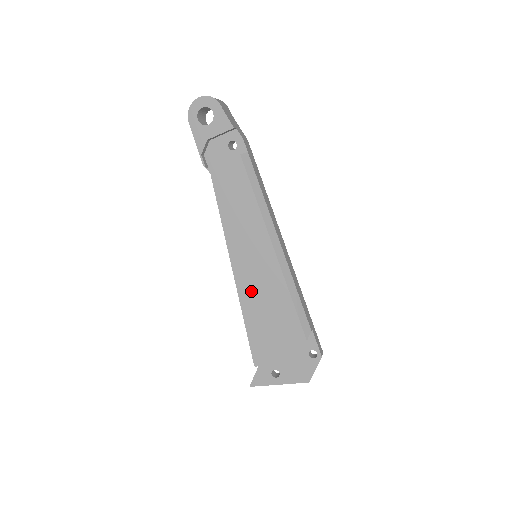
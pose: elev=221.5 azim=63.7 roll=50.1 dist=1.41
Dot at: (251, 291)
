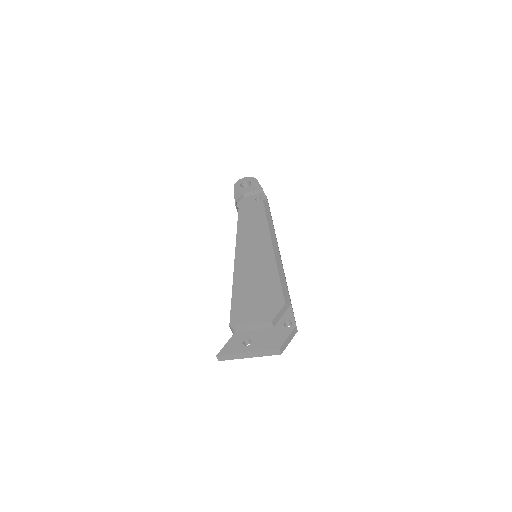
Dot at: (246, 270)
